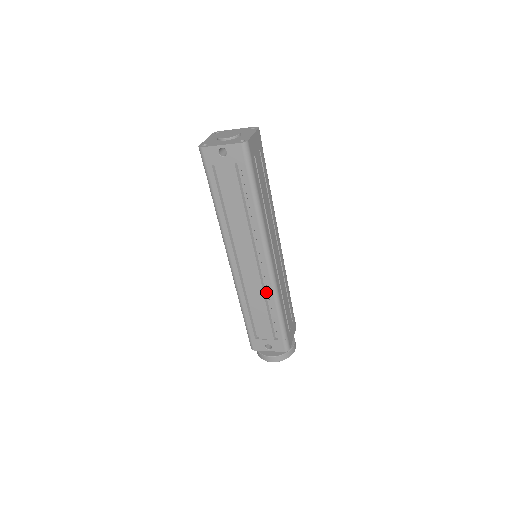
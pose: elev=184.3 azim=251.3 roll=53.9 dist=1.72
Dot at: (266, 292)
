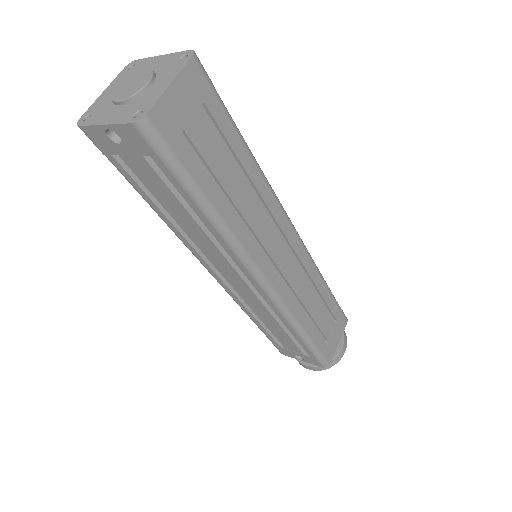
Dot at: occluded
